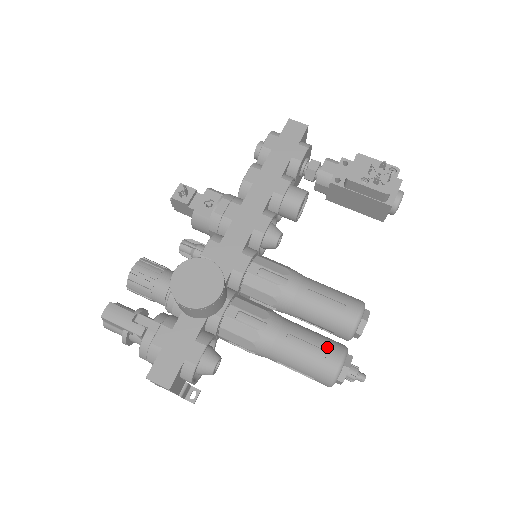
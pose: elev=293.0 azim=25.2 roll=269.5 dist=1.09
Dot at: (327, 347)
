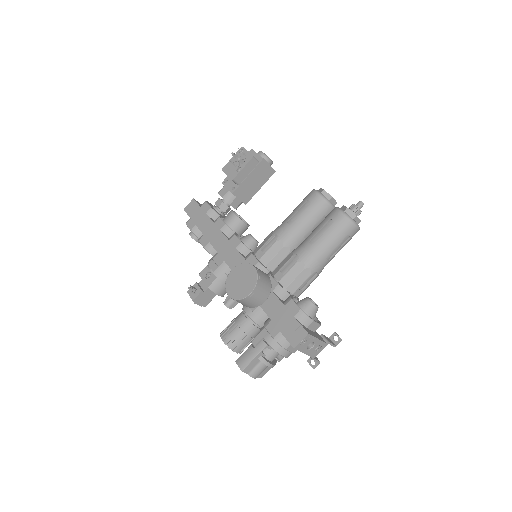
Dot at: (327, 218)
